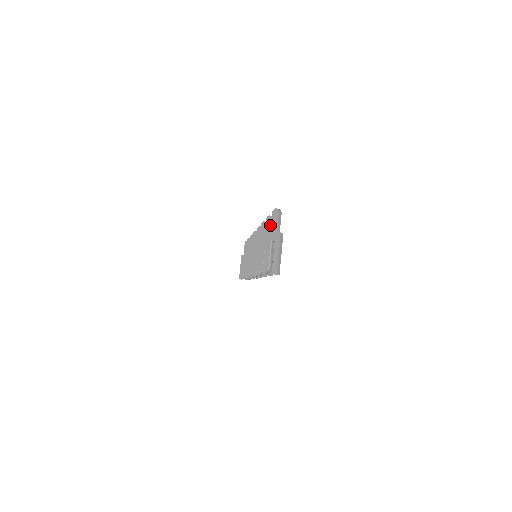
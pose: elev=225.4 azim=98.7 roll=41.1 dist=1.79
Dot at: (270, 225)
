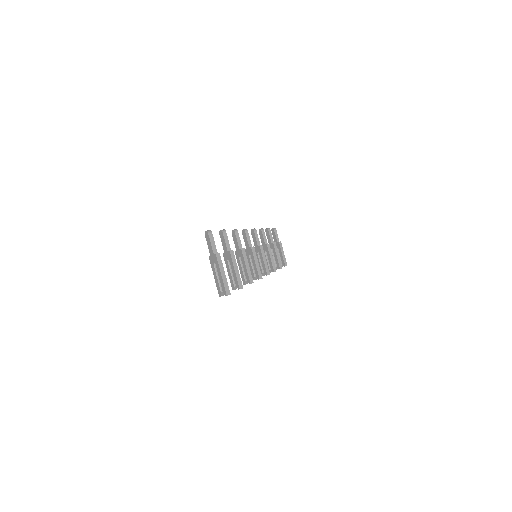
Dot at: (223, 240)
